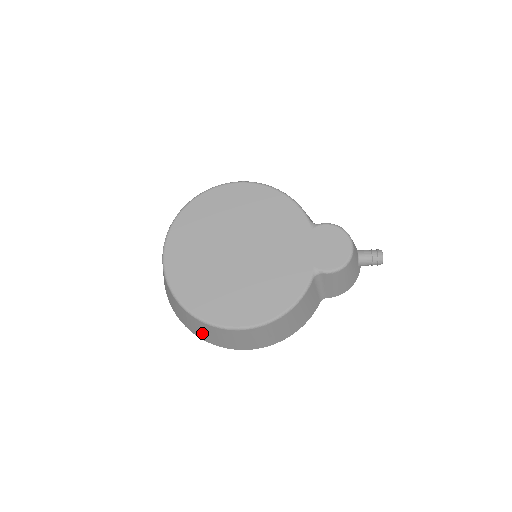
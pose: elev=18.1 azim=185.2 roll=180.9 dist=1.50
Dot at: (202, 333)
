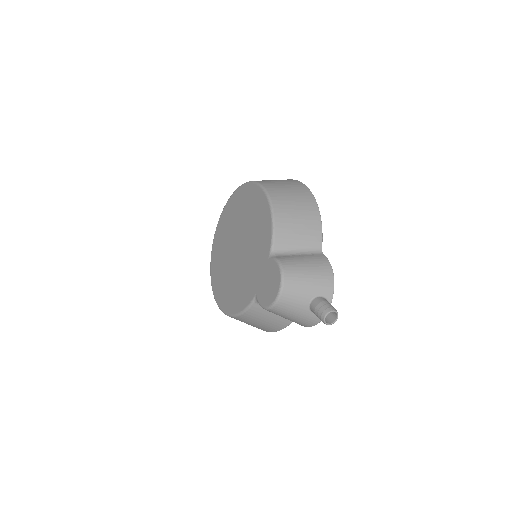
Dot at: occluded
